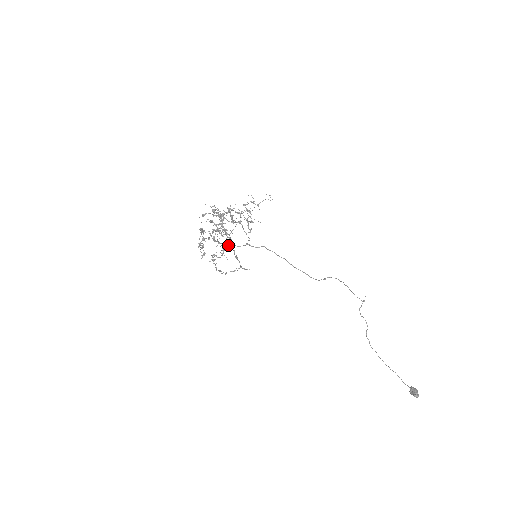
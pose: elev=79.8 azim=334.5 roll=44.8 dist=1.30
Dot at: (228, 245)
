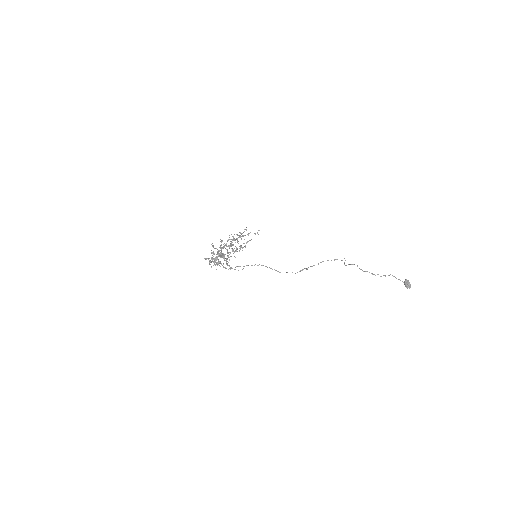
Dot at: occluded
